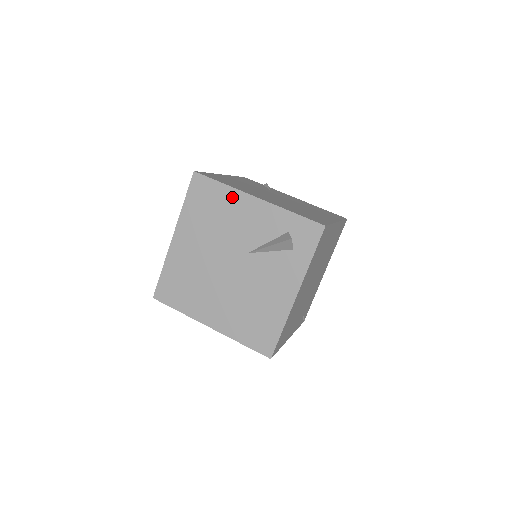
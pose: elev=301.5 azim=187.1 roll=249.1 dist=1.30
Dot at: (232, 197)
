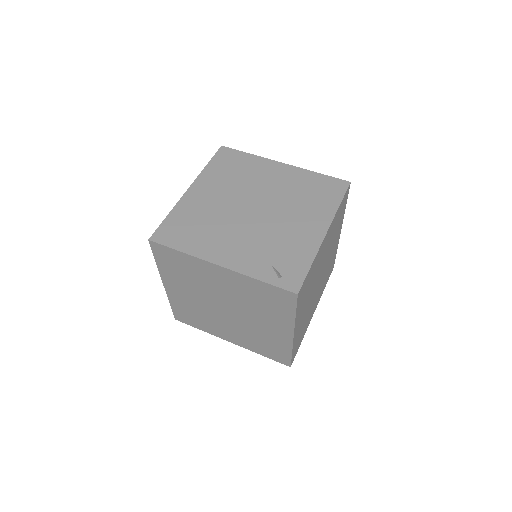
Dot at: occluded
